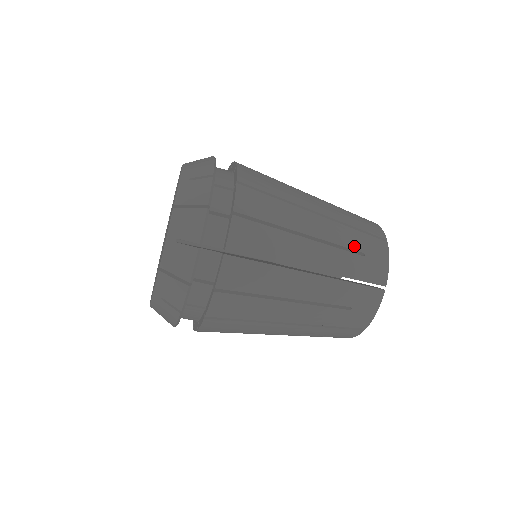
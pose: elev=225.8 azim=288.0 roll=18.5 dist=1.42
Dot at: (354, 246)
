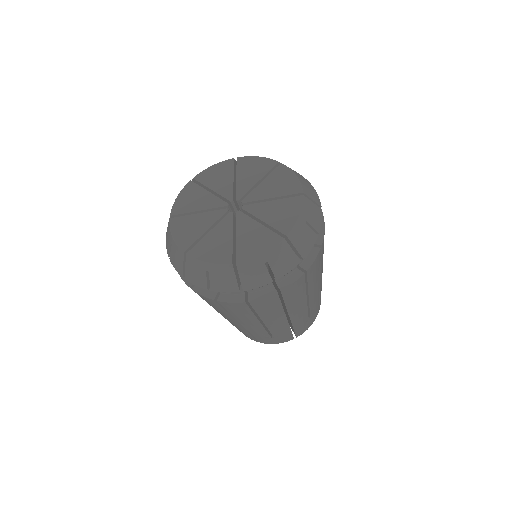
Dot at: occluded
